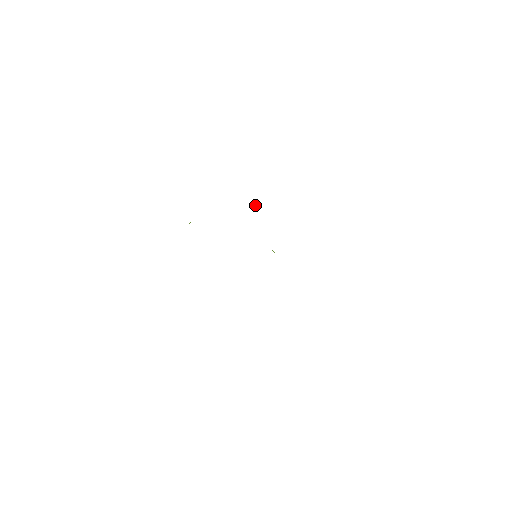
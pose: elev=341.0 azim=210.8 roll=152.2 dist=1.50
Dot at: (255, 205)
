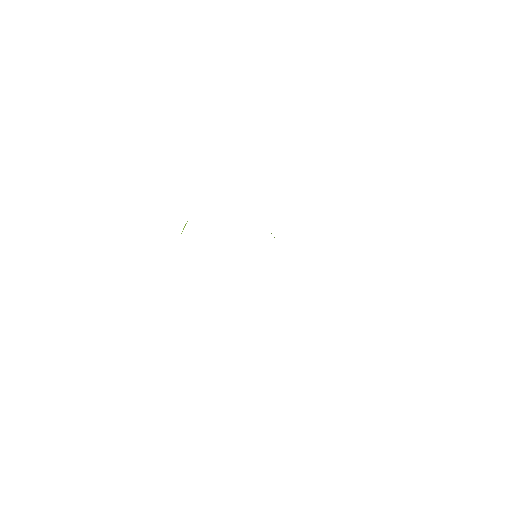
Dot at: occluded
